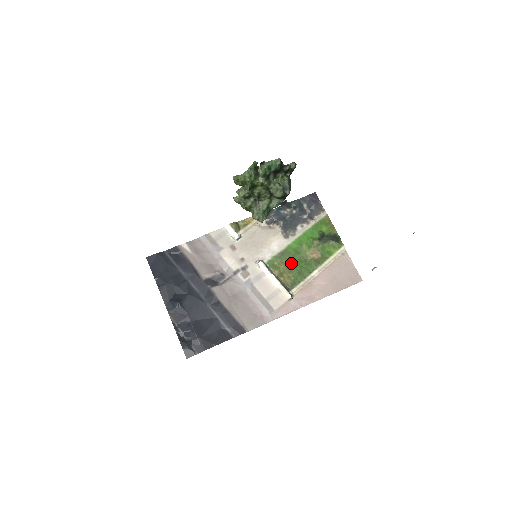
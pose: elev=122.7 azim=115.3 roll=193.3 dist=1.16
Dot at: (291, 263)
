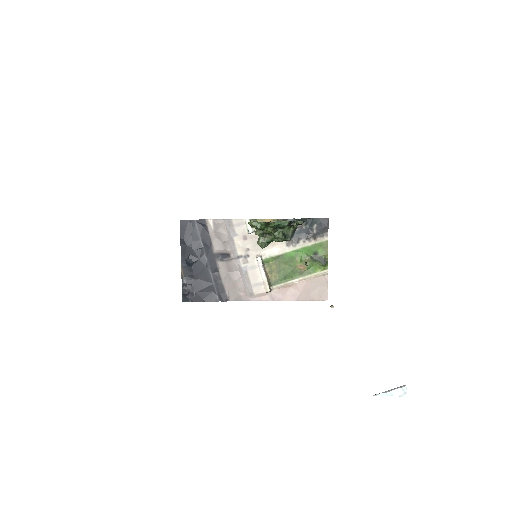
Dot at: (282, 267)
